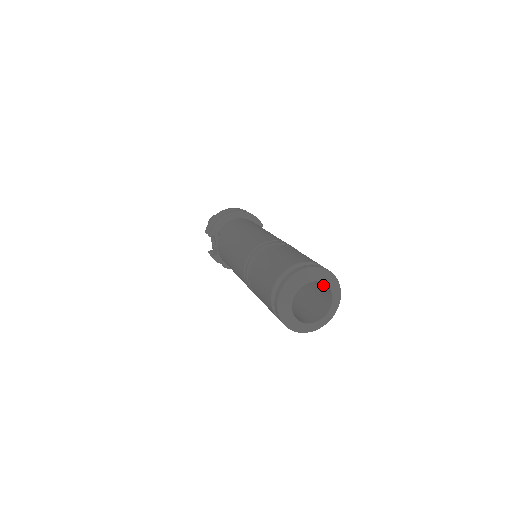
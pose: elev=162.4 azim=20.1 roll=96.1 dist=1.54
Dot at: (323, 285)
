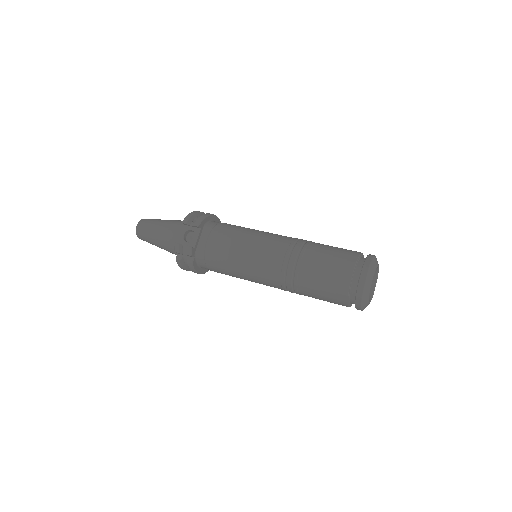
Dot at: occluded
